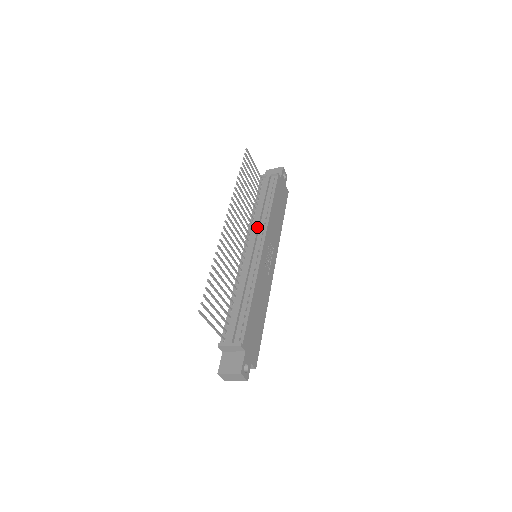
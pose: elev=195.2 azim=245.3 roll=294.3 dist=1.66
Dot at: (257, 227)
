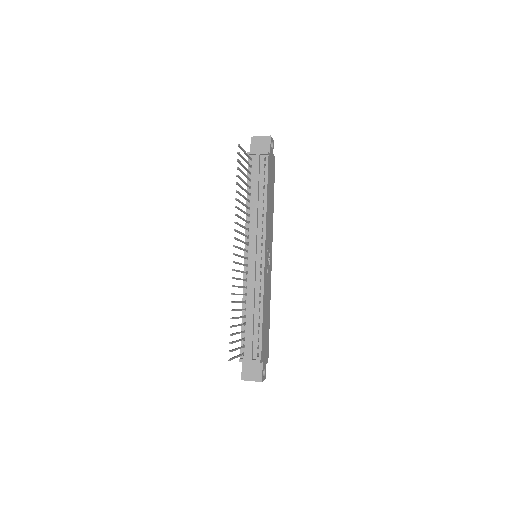
Dot at: (256, 230)
